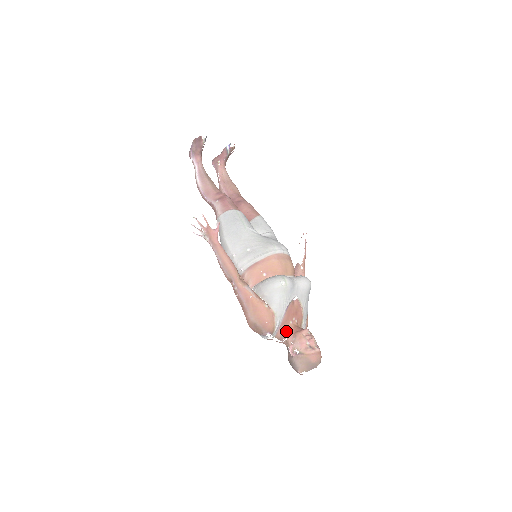
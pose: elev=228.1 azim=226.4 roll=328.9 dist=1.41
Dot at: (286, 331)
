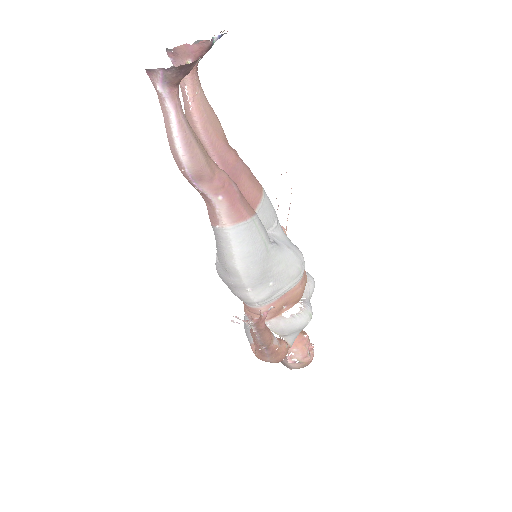
Dot at: occluded
